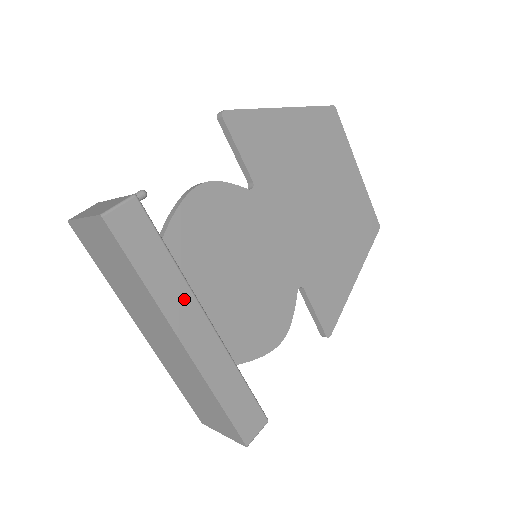
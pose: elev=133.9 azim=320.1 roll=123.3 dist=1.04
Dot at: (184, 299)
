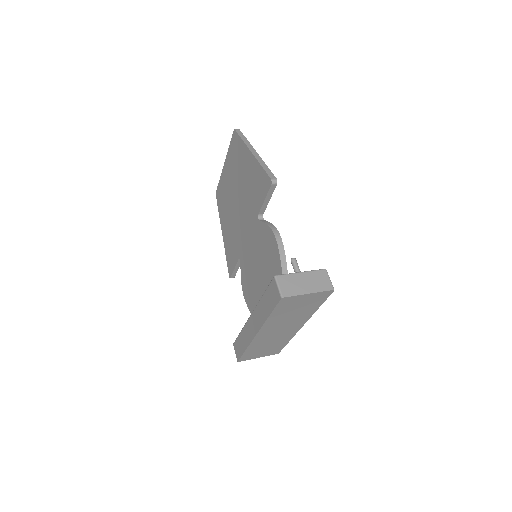
Dot at: occluded
